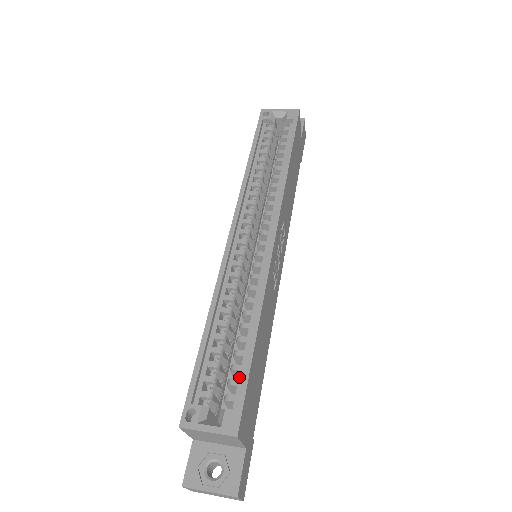
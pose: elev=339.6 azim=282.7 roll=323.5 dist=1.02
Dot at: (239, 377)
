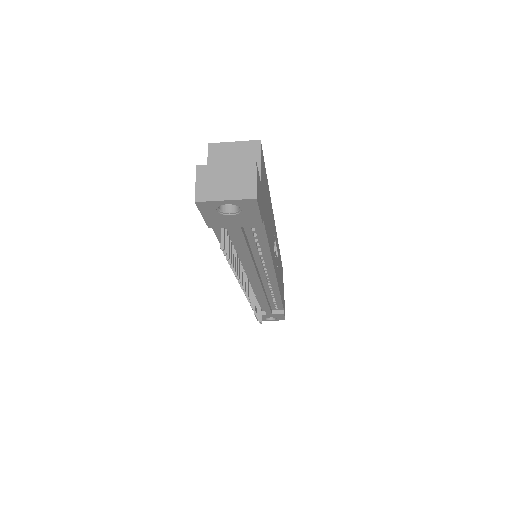
Dot at: occluded
